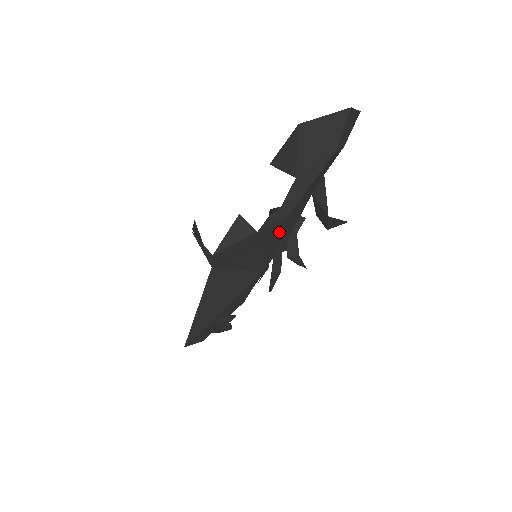
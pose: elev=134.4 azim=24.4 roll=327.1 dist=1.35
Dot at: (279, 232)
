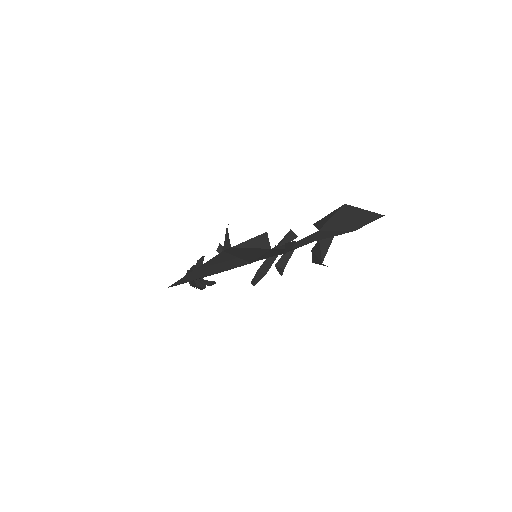
Dot at: (282, 251)
